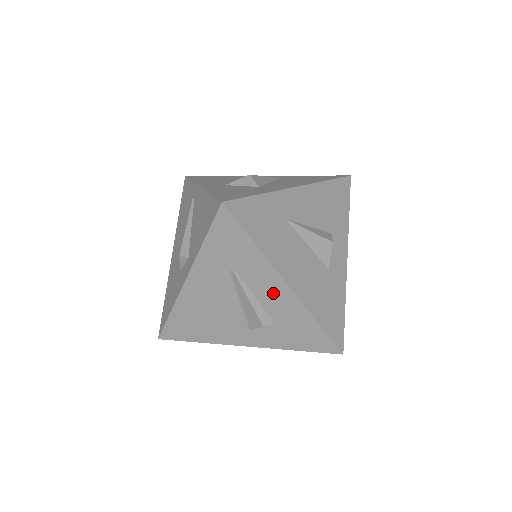
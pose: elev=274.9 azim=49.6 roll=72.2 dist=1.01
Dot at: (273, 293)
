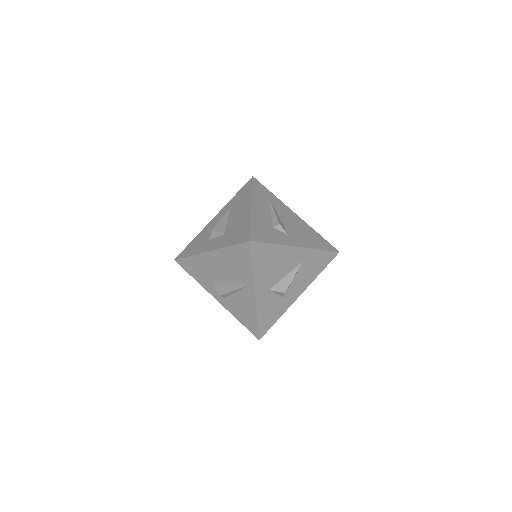
Dot at: occluded
